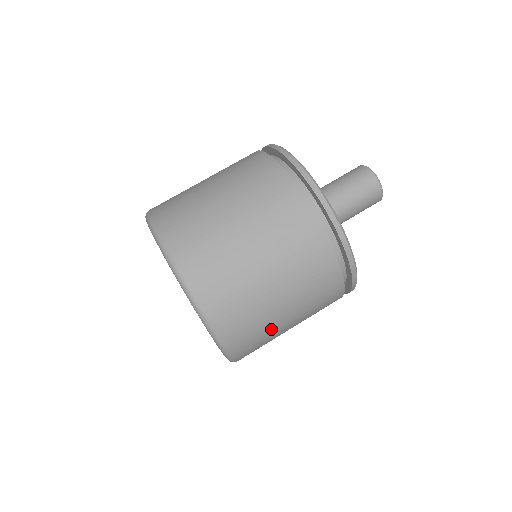
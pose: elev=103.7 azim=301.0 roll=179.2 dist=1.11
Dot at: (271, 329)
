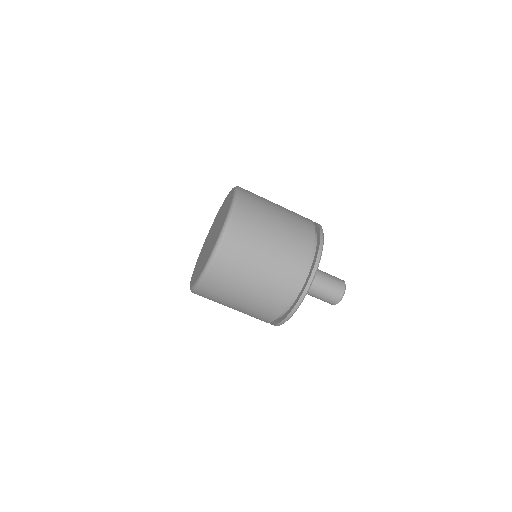
Dot at: (222, 302)
